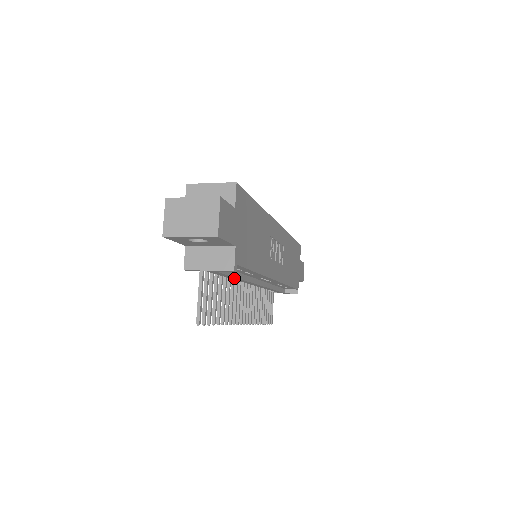
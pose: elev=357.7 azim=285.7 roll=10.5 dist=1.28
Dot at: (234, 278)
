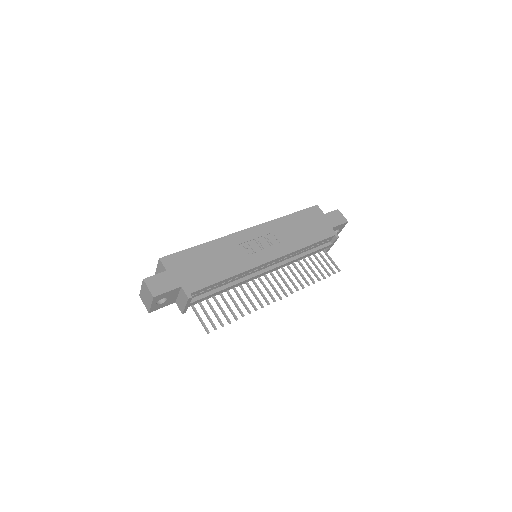
Dot at: (225, 290)
